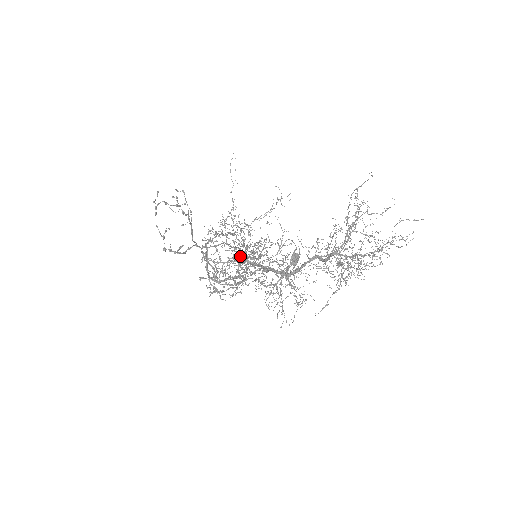
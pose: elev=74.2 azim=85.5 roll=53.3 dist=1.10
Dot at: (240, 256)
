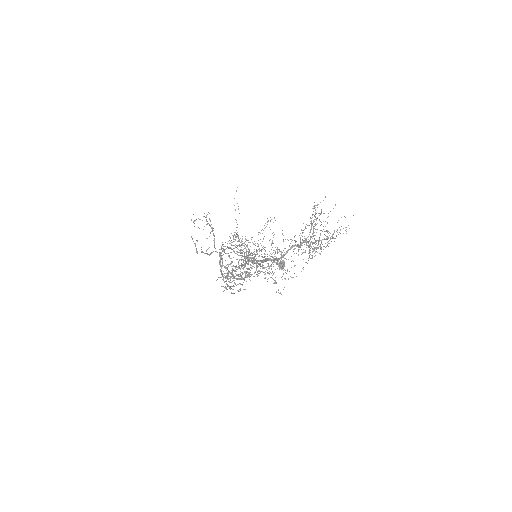
Dot at: (245, 258)
